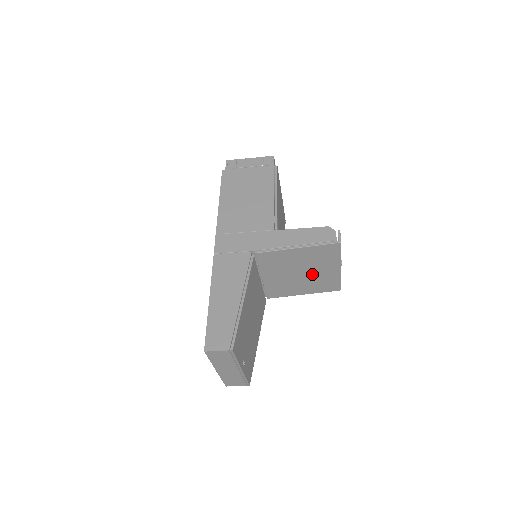
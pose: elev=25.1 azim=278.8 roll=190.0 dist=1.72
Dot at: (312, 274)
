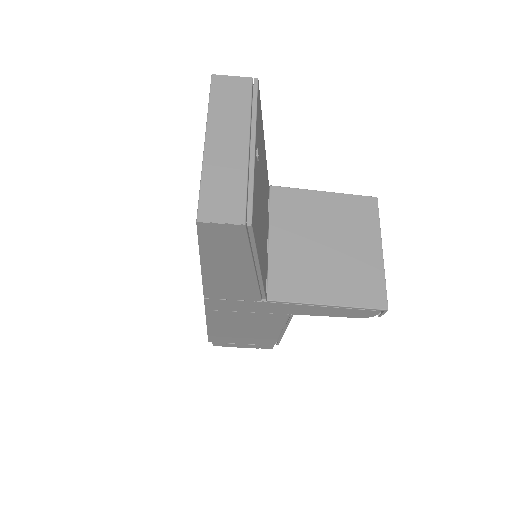
Dot at: (342, 253)
